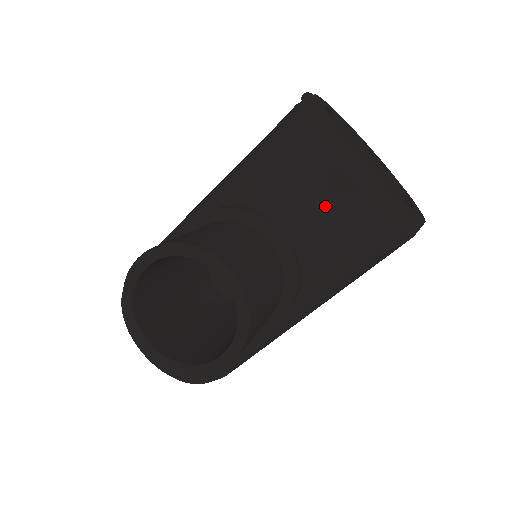
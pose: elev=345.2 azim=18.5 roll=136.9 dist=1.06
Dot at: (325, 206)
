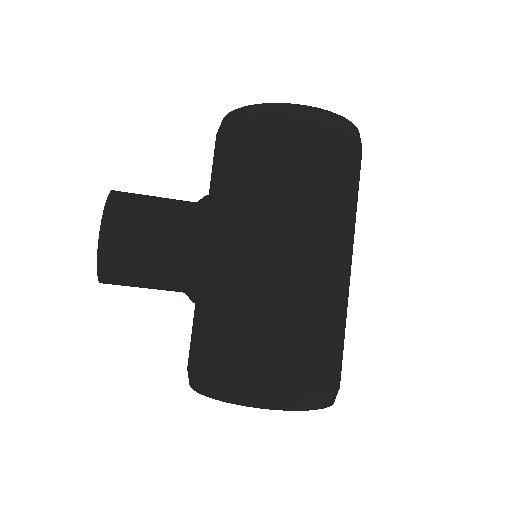
Dot at: (214, 157)
